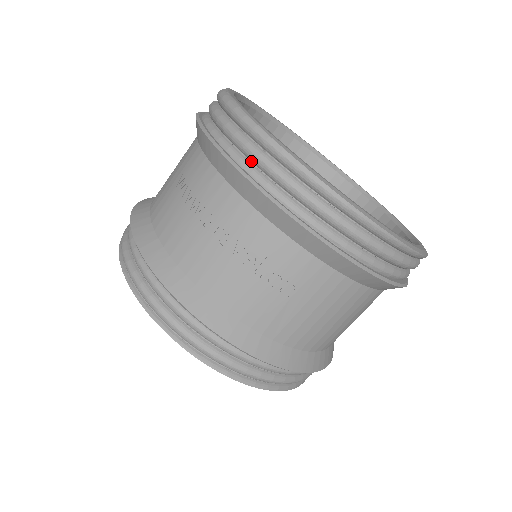
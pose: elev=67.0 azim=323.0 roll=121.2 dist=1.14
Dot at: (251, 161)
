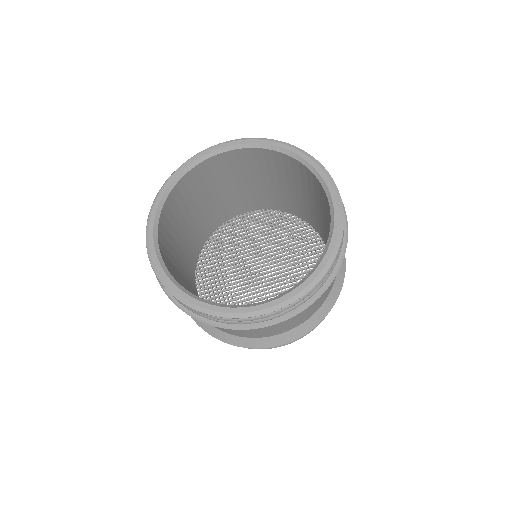
Dot at: occluded
